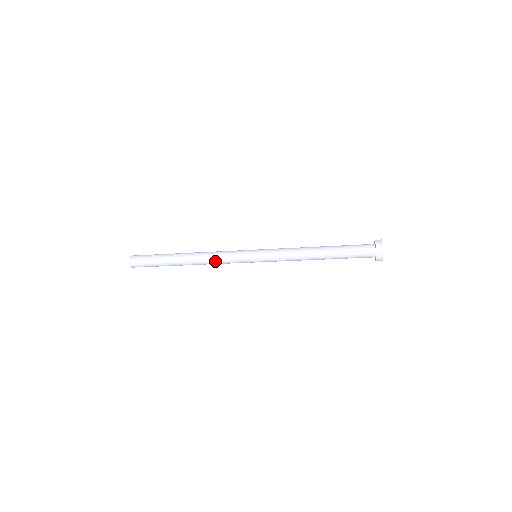
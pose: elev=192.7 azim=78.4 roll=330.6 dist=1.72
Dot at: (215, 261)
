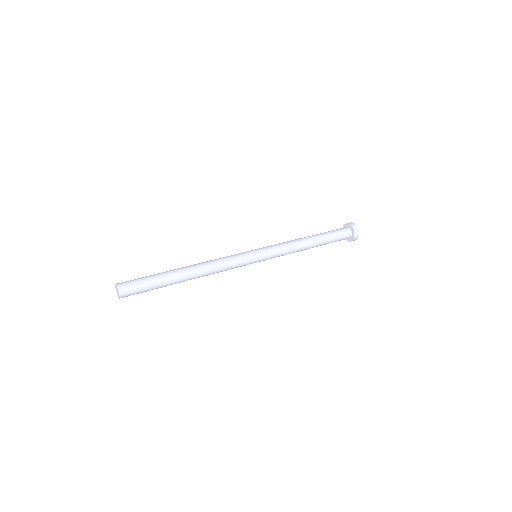
Dot at: (220, 270)
